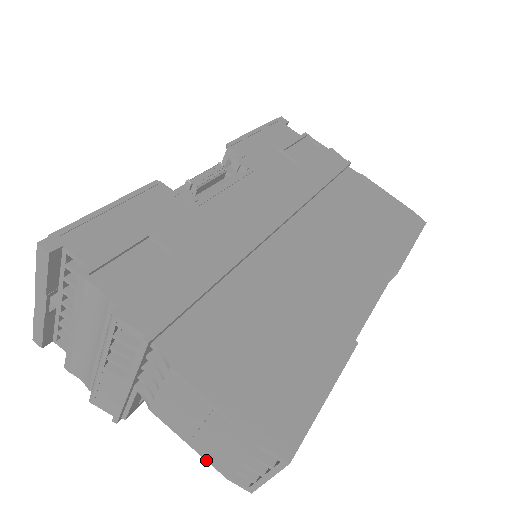
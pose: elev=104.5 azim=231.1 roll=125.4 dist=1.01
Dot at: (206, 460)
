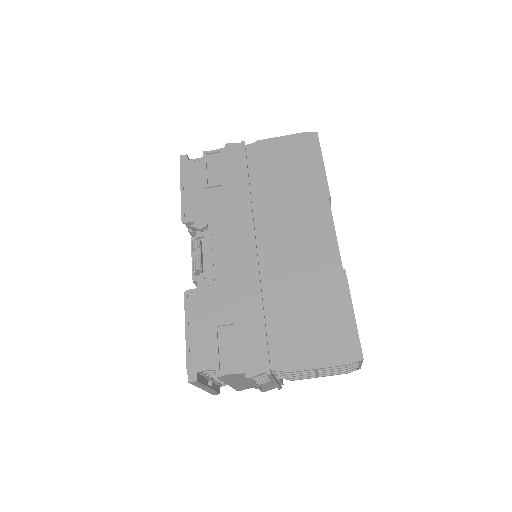
Dot at: occluded
